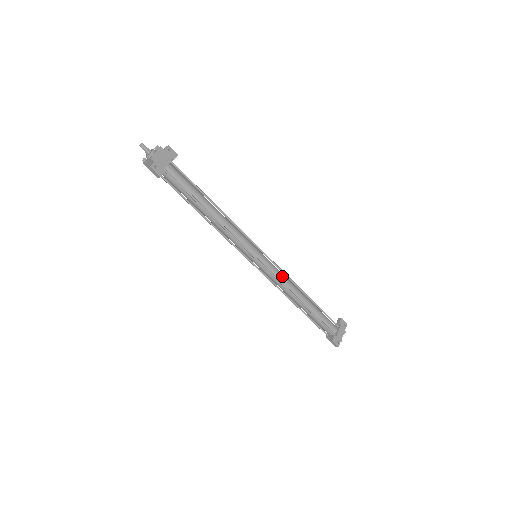
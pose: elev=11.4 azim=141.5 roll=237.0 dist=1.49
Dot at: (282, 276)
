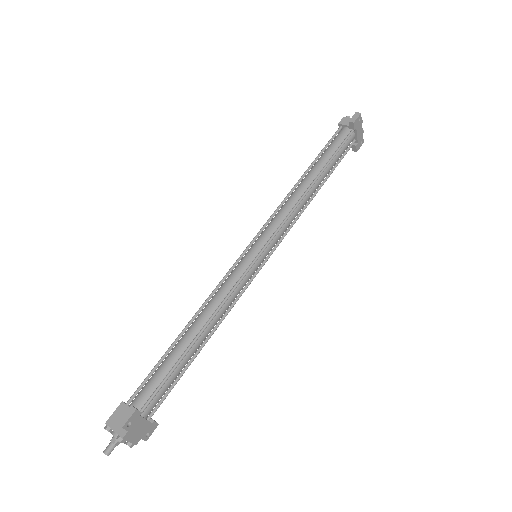
Dot at: (289, 222)
